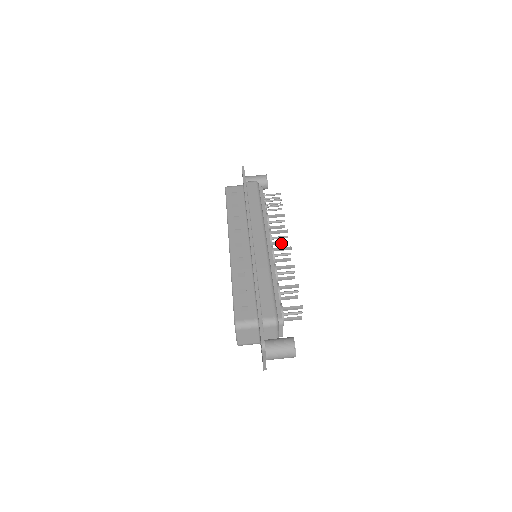
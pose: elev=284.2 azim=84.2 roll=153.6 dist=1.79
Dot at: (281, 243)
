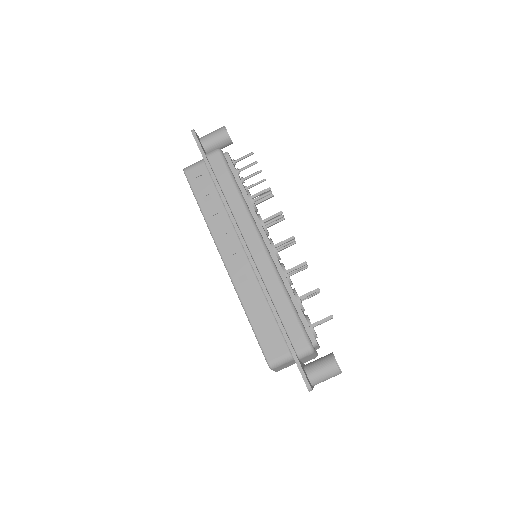
Dot at: (277, 222)
